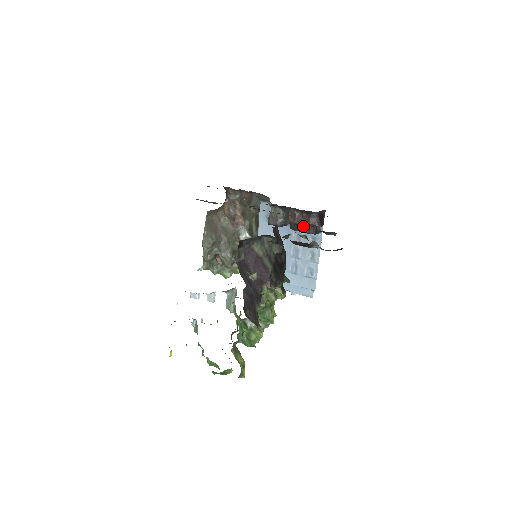
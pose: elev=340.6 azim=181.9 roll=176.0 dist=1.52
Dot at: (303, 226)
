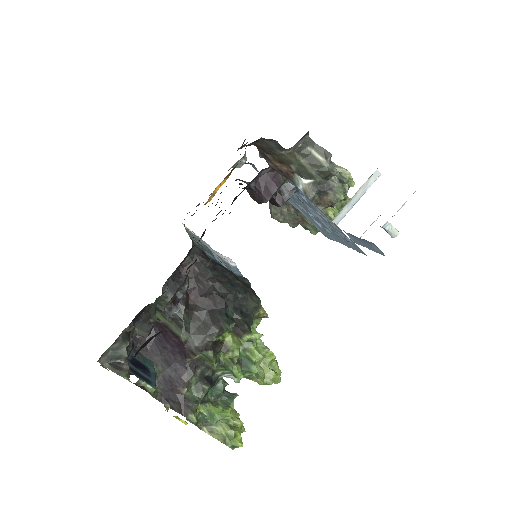
Dot at: occluded
